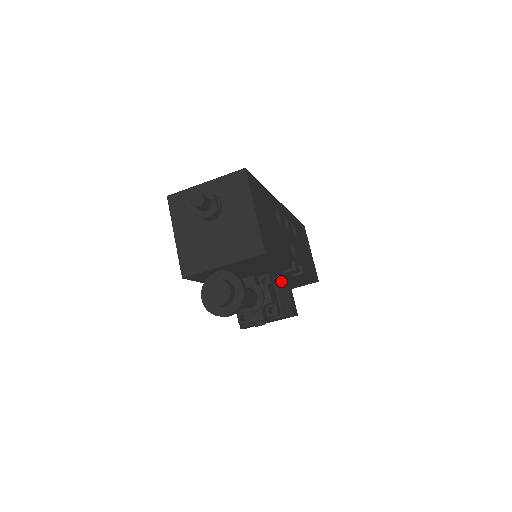
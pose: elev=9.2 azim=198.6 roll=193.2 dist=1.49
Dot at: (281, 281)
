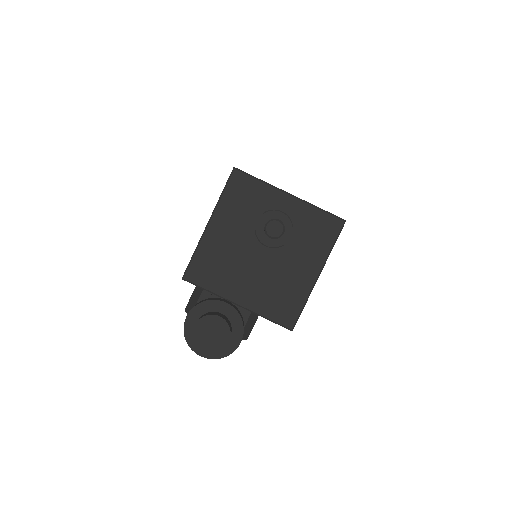
Dot at: occluded
